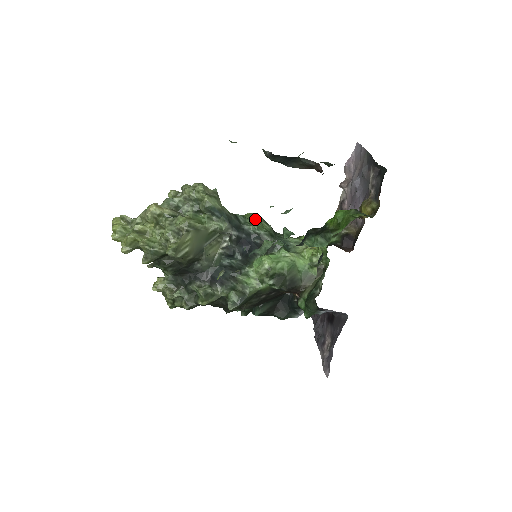
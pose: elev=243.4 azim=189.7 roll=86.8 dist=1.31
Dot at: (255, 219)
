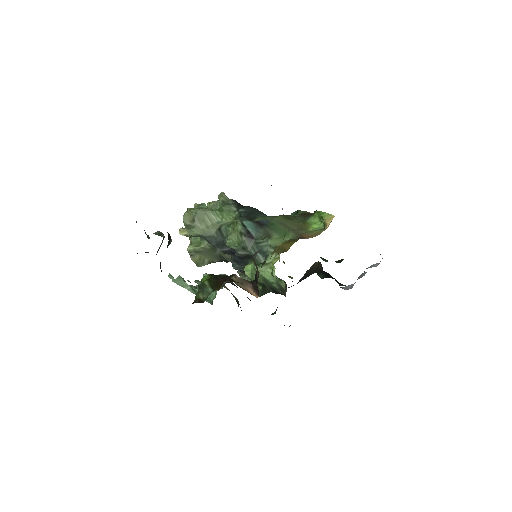
Dot at: (232, 231)
